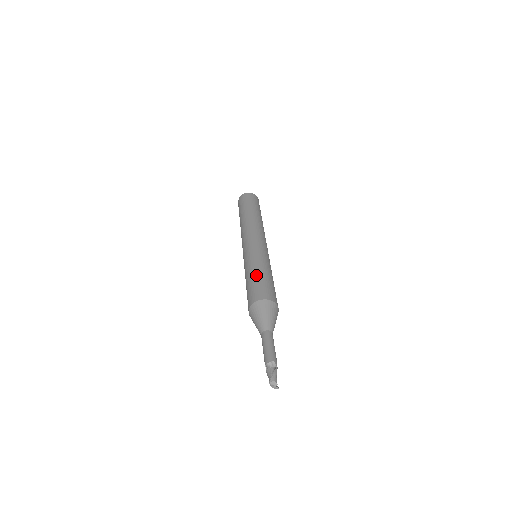
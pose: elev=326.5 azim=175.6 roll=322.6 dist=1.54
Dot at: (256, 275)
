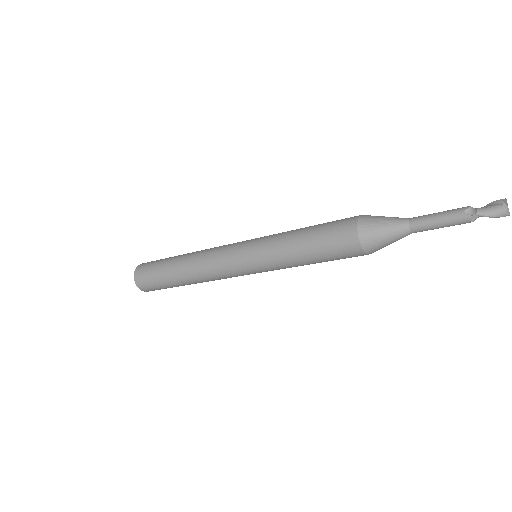
Dot at: (314, 225)
